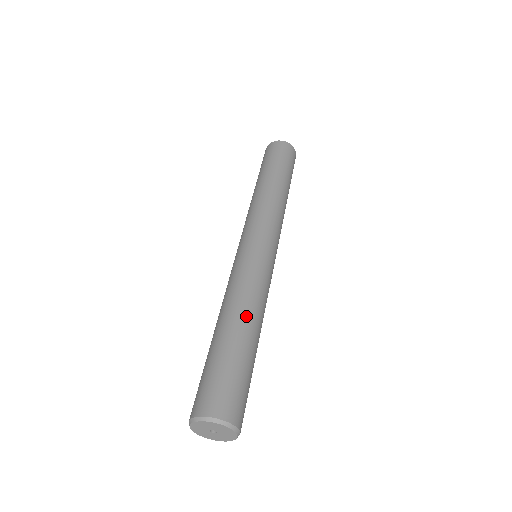
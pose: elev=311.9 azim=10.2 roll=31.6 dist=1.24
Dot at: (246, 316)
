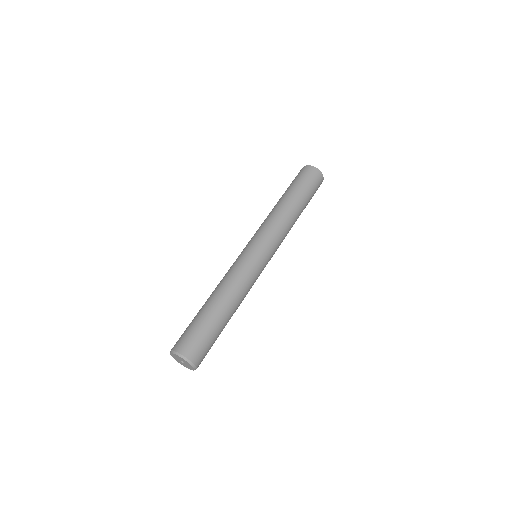
Dot at: (215, 293)
